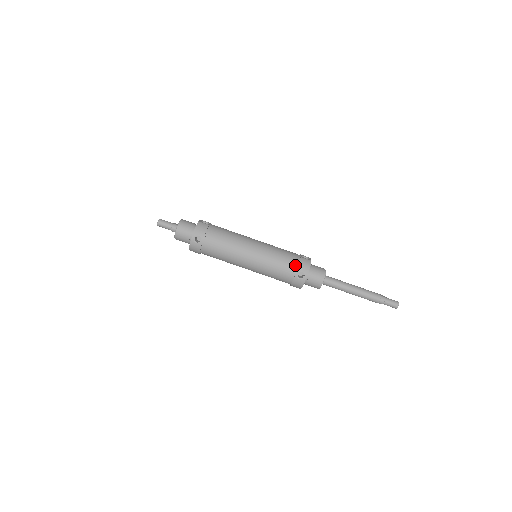
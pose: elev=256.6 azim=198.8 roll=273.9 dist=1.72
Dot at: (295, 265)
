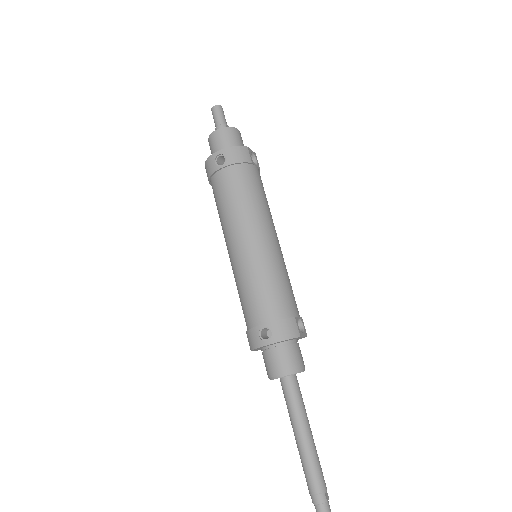
Dot at: (275, 315)
